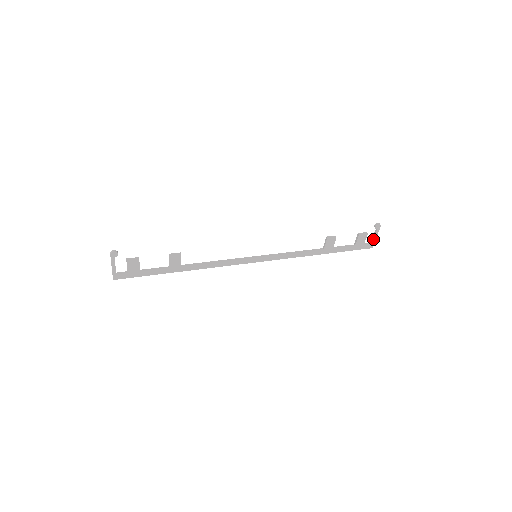
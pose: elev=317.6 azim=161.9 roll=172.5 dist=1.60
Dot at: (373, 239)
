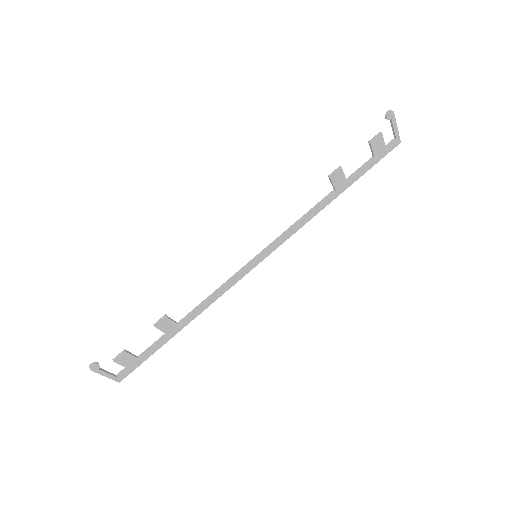
Dot at: (394, 133)
